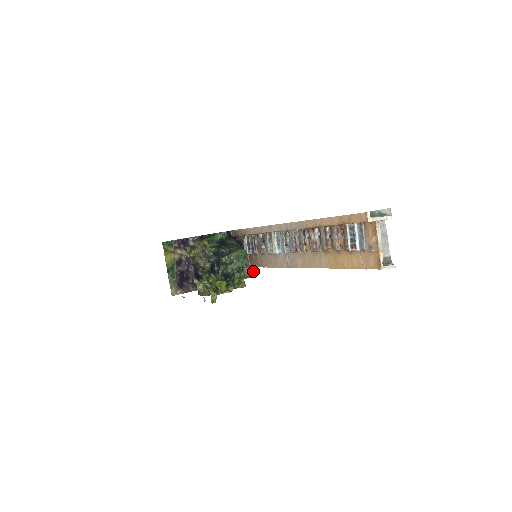
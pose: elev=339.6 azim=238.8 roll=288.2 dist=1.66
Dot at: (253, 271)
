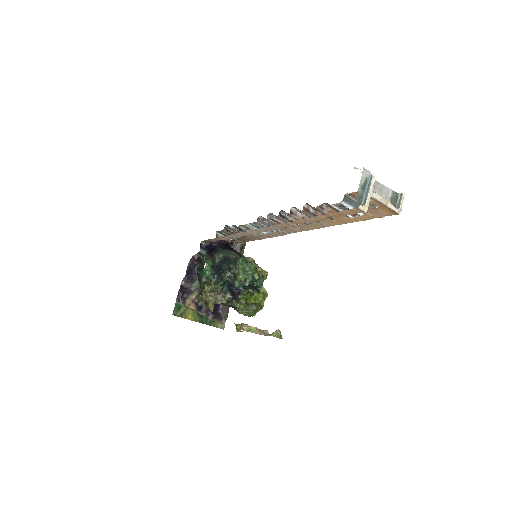
Dot at: occluded
